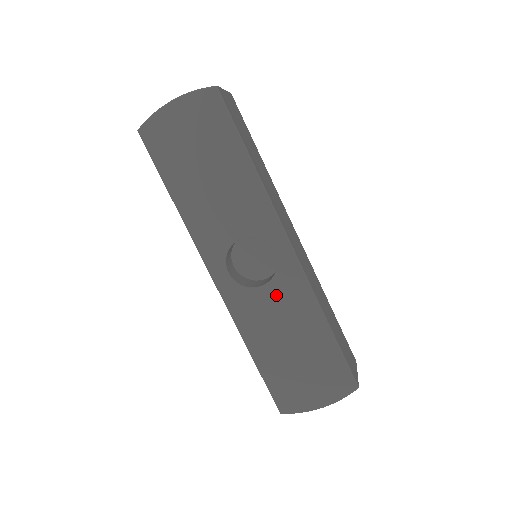
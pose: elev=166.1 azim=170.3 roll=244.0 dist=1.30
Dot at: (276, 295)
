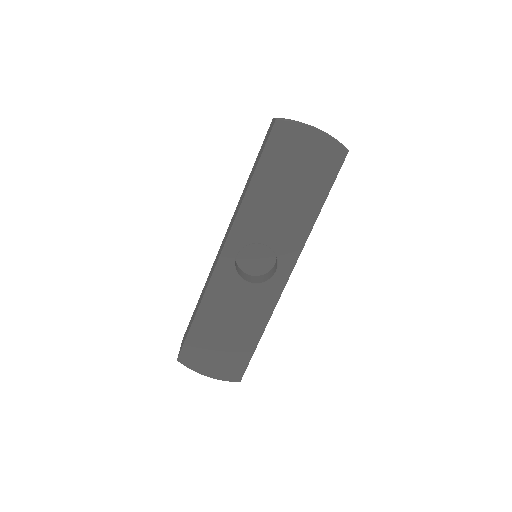
Dot at: (251, 294)
